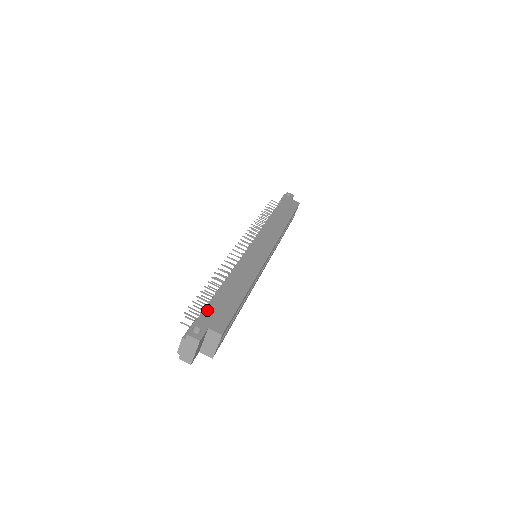
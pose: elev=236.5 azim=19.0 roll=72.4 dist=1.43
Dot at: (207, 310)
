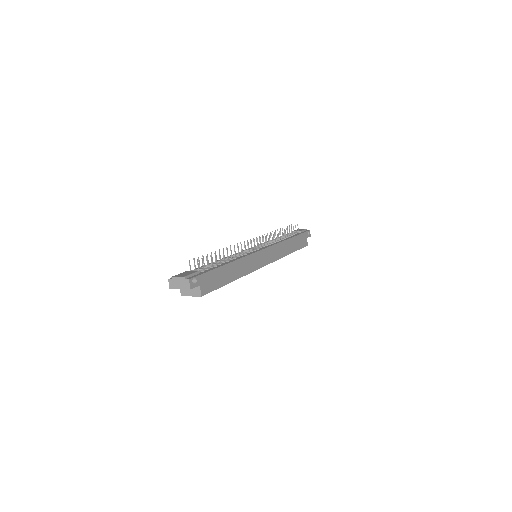
Dot at: (209, 273)
